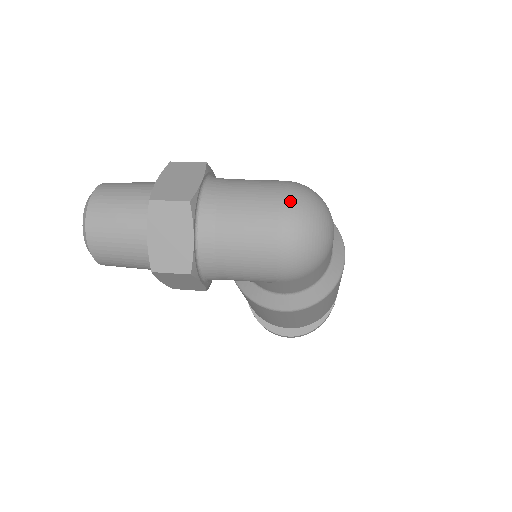
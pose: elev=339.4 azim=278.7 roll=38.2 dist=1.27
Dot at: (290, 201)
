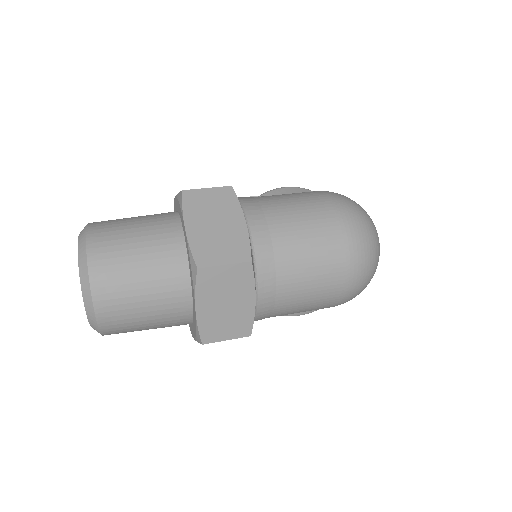
Dot at: (352, 231)
